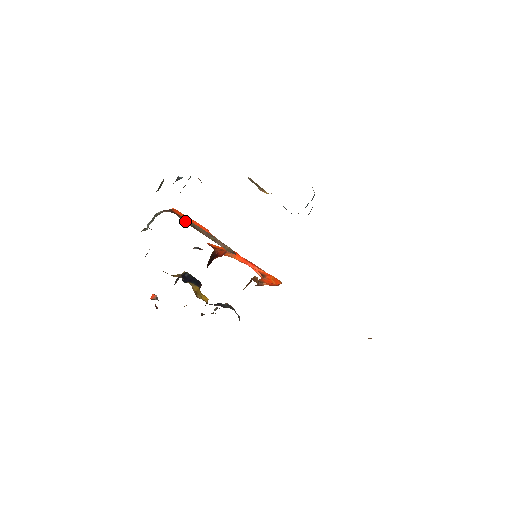
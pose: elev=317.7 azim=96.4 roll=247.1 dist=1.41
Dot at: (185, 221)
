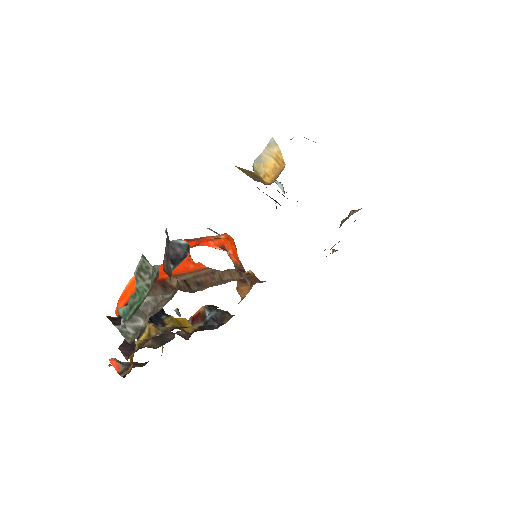
Dot at: (189, 288)
